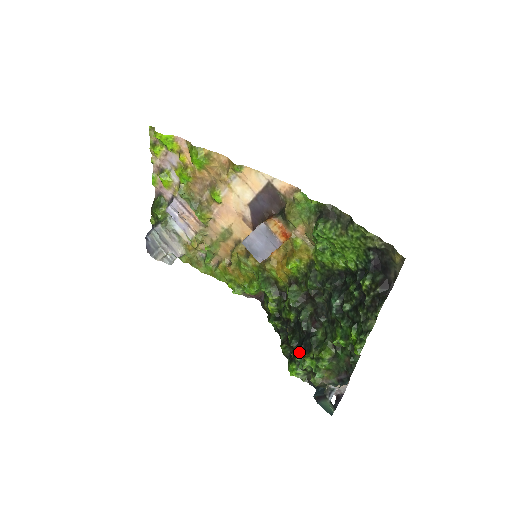
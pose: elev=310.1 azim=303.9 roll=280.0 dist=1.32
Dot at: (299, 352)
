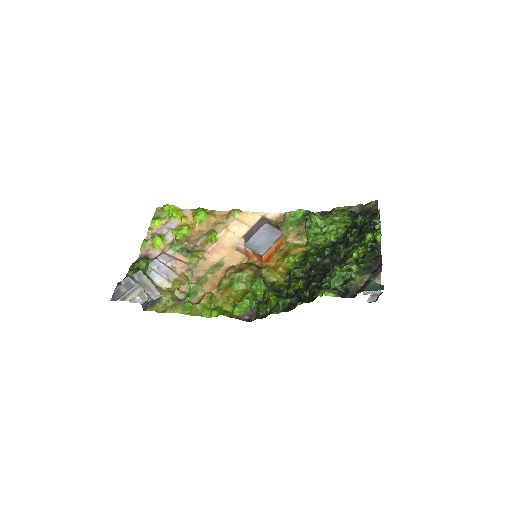
Dot at: (325, 276)
